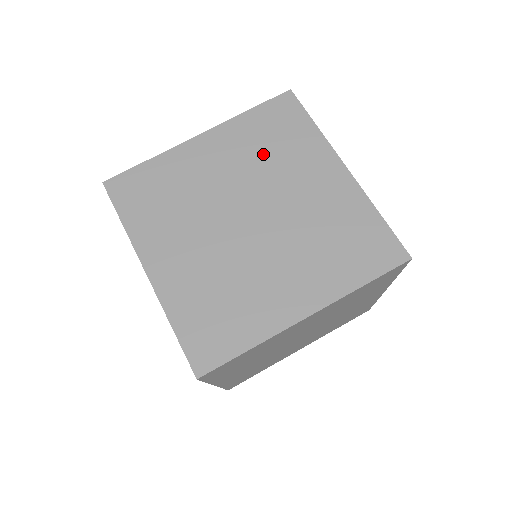
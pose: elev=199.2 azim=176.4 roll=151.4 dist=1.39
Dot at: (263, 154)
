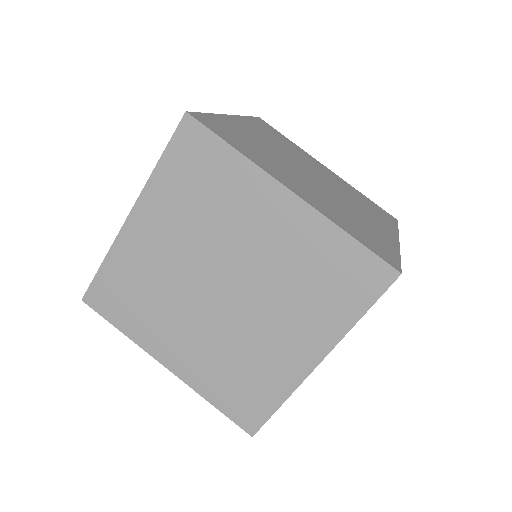
Dot at: (353, 196)
